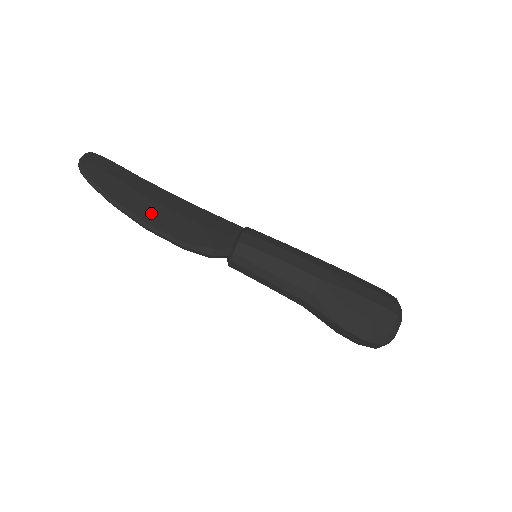
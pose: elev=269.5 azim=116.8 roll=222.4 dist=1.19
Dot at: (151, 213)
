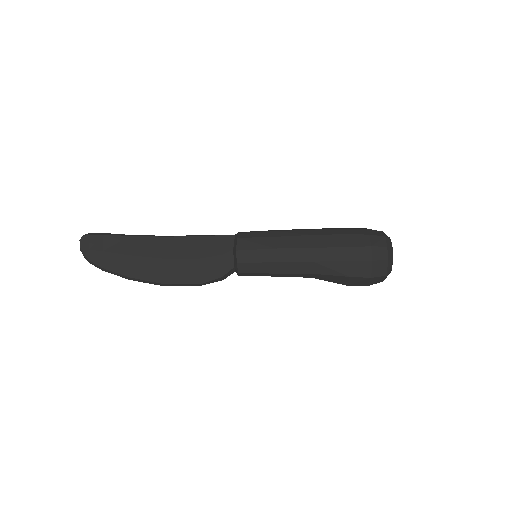
Dot at: (161, 272)
